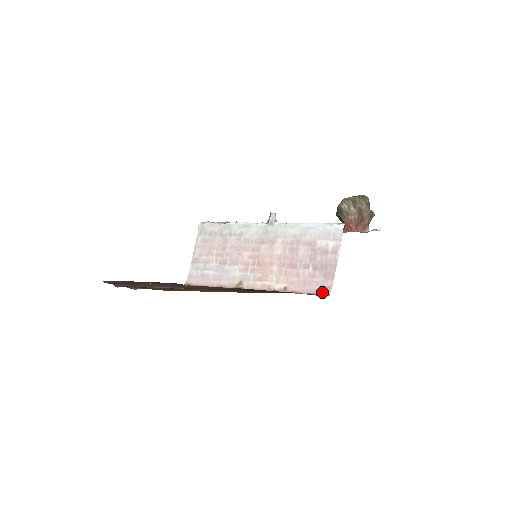
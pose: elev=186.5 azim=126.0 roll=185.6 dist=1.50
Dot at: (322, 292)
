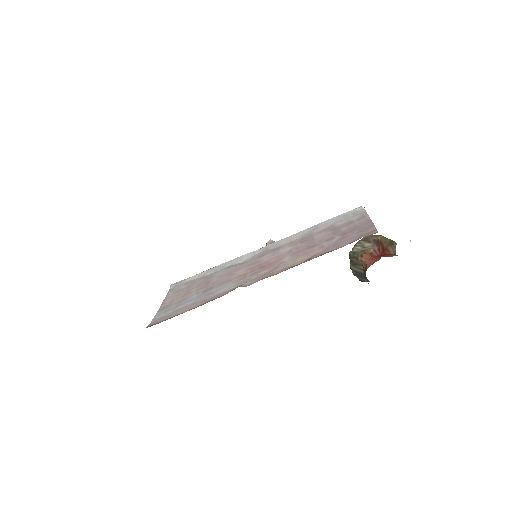
Dot at: (365, 236)
